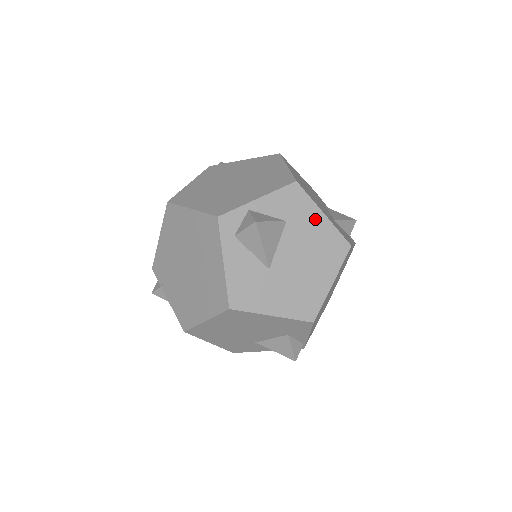
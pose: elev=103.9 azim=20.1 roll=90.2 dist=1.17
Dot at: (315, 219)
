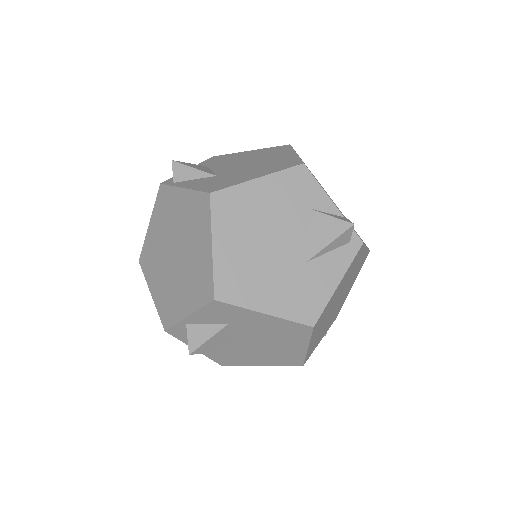
Dot at: (257, 318)
